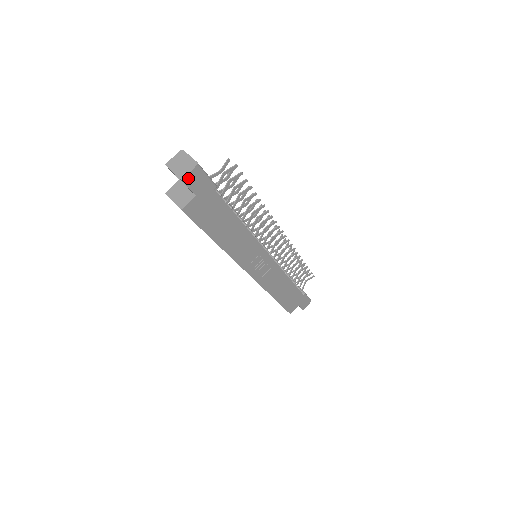
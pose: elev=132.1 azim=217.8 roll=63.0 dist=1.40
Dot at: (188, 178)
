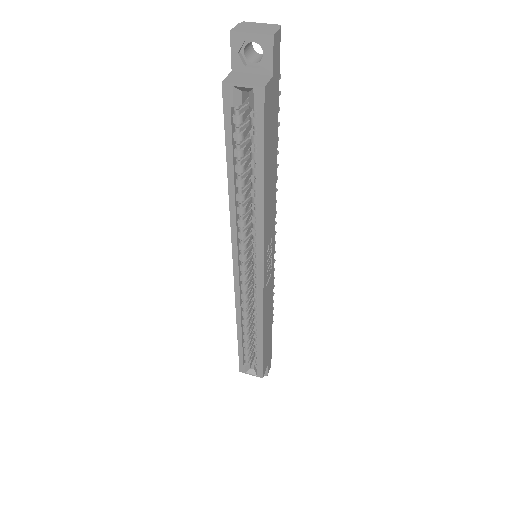
Dot at: (275, 38)
